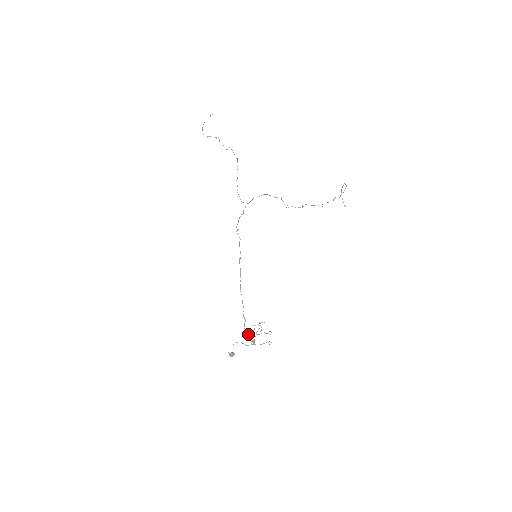
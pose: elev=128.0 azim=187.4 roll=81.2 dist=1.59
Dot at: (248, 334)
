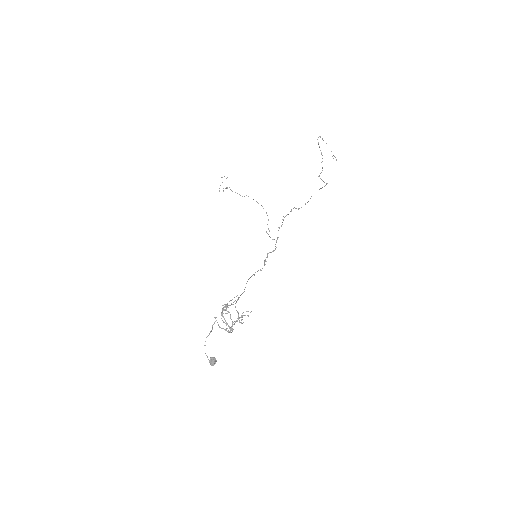
Dot at: (231, 329)
